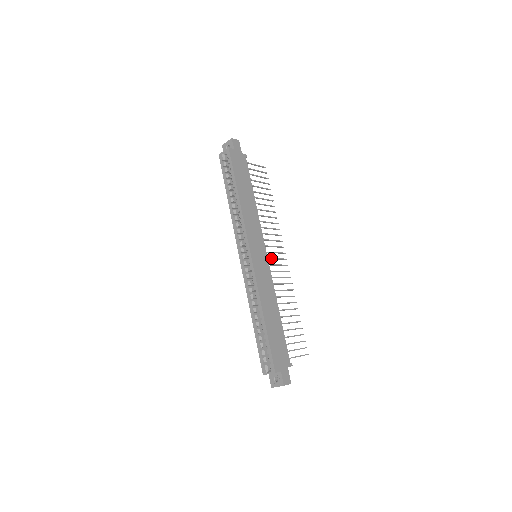
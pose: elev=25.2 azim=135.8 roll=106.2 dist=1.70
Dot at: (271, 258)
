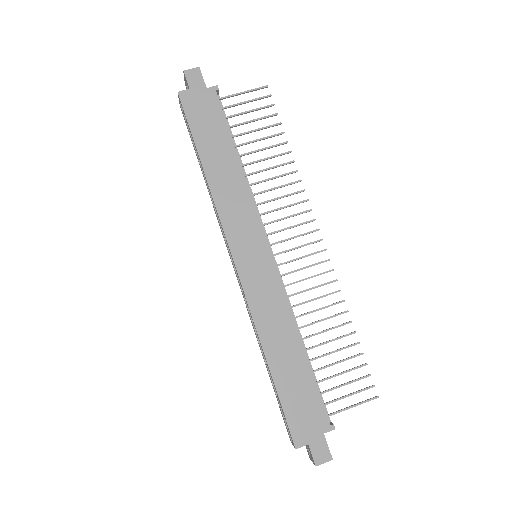
Dot at: (285, 251)
